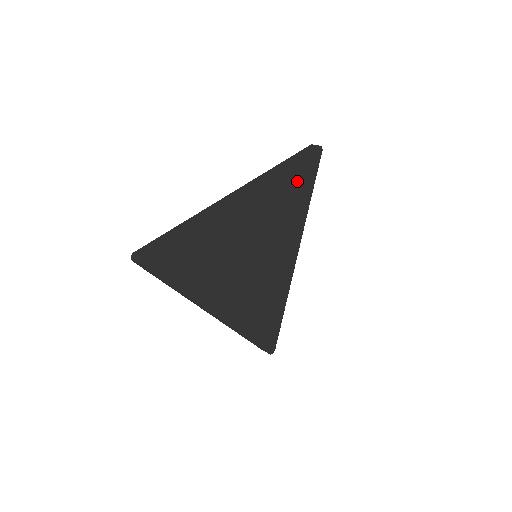
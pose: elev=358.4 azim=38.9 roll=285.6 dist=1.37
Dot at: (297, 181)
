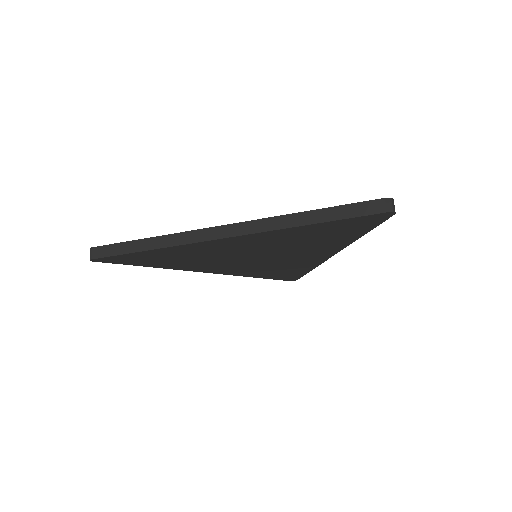
Dot at: (329, 230)
